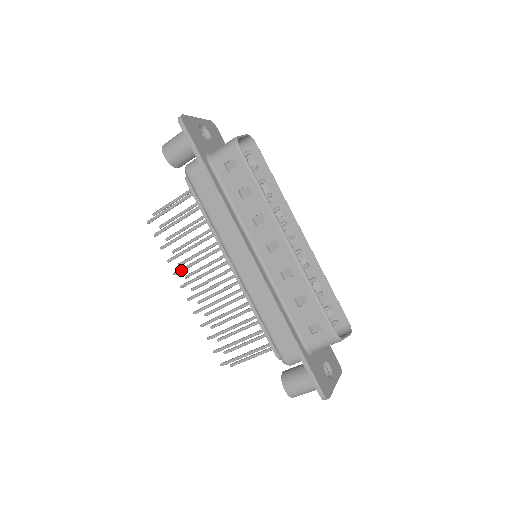
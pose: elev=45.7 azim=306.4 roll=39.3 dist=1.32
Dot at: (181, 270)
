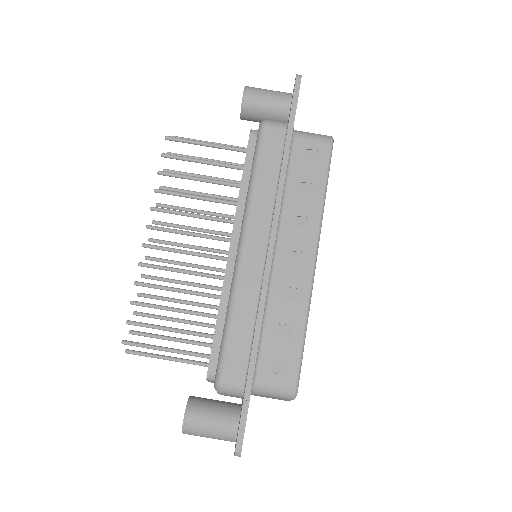
Dot at: (164, 210)
